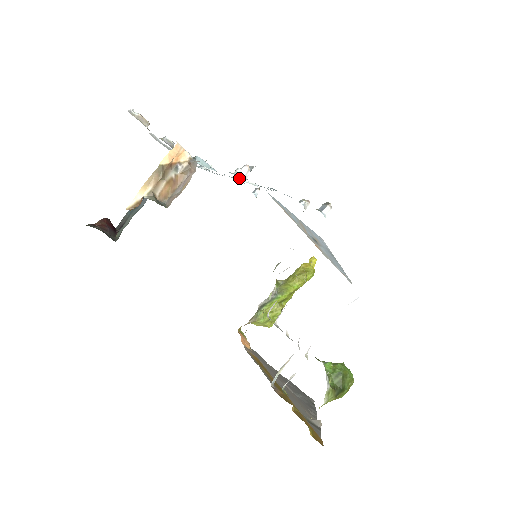
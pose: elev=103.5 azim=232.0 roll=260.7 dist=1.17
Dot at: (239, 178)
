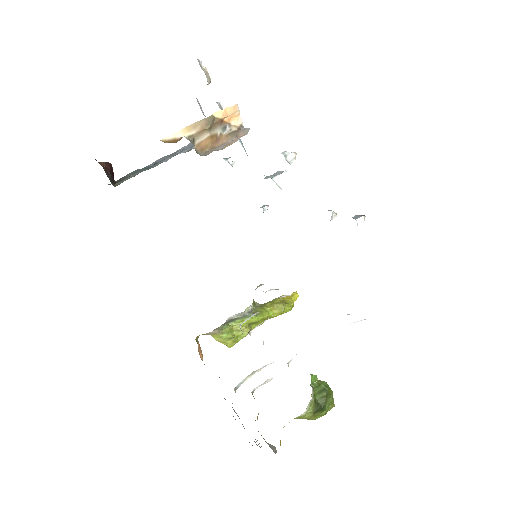
Dot at: (265, 178)
